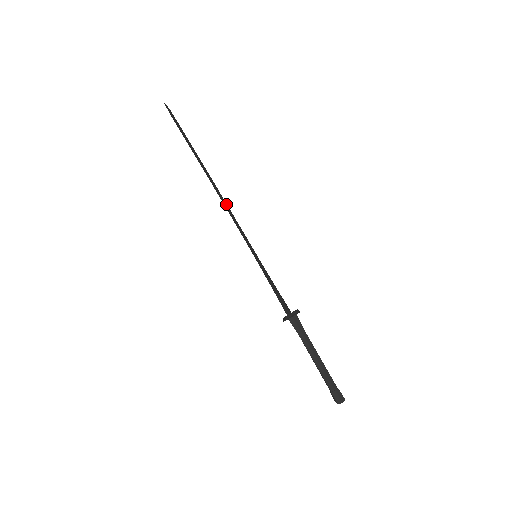
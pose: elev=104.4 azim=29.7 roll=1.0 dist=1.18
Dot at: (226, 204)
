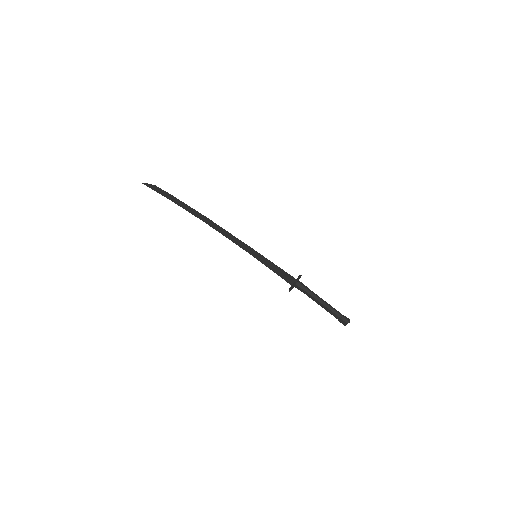
Dot at: (223, 230)
